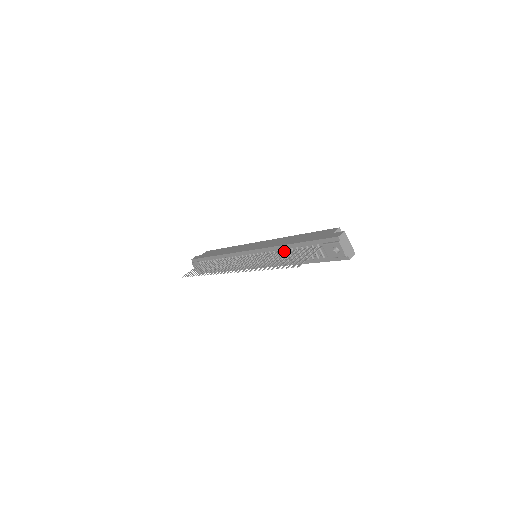
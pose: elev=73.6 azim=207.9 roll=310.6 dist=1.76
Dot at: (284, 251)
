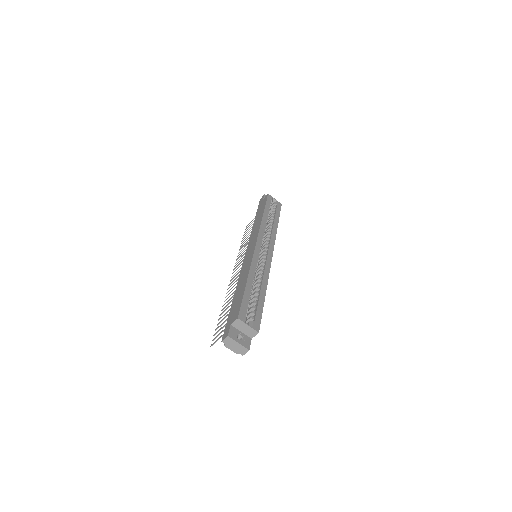
Dot at: occluded
